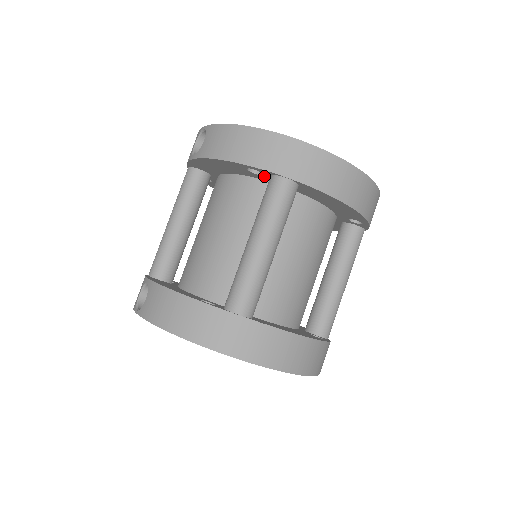
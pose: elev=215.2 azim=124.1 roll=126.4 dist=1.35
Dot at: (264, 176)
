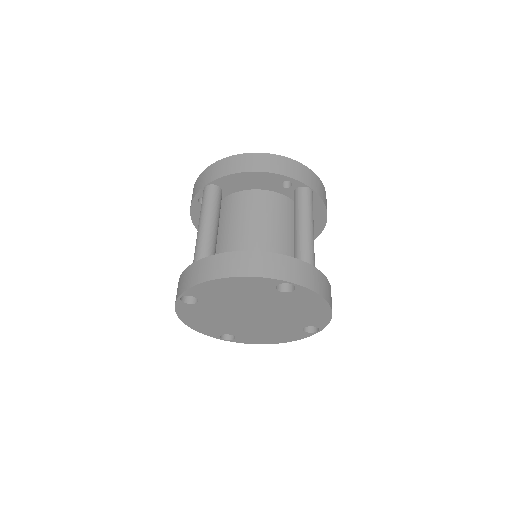
Dot at: occluded
